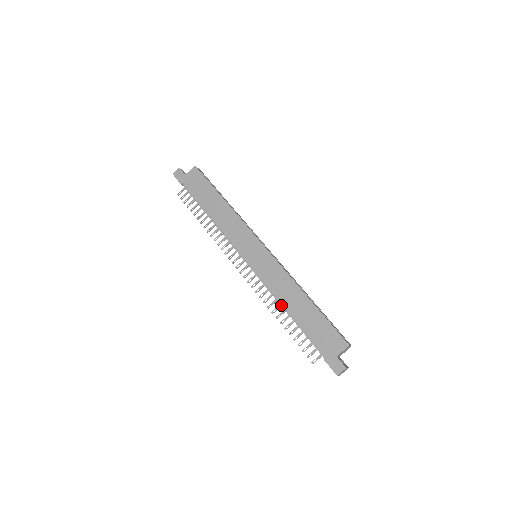
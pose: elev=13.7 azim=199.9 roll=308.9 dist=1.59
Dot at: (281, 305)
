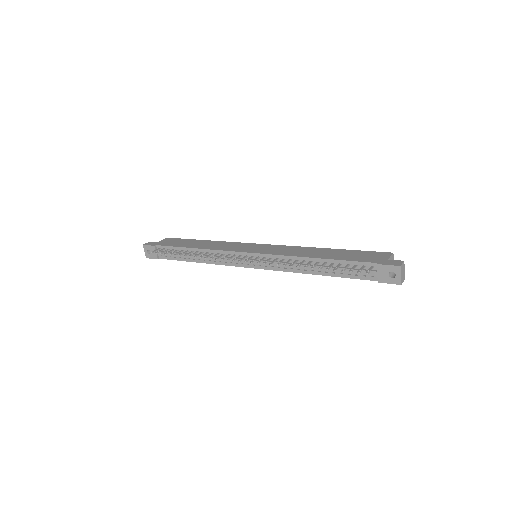
Dot at: (304, 261)
